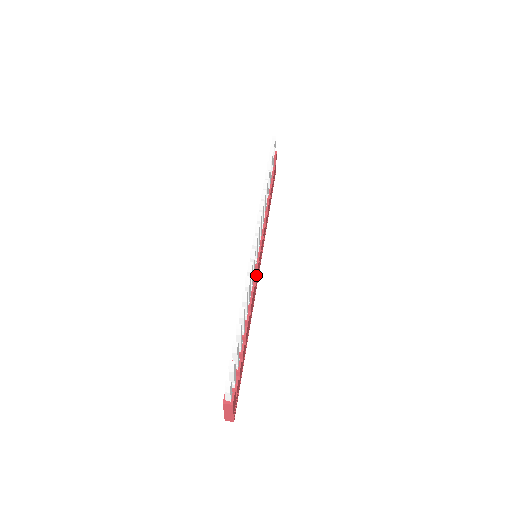
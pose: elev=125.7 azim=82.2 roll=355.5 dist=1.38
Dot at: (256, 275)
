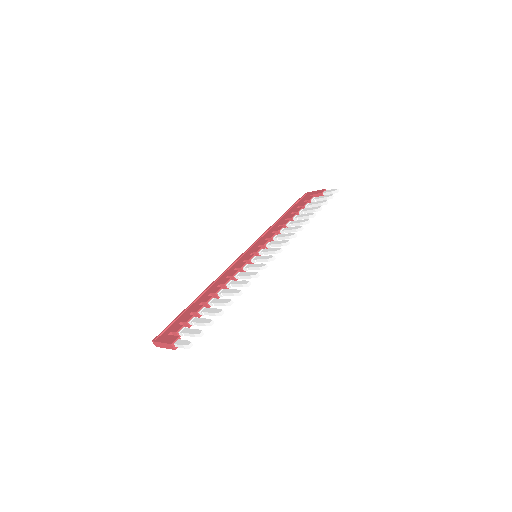
Dot at: (246, 270)
